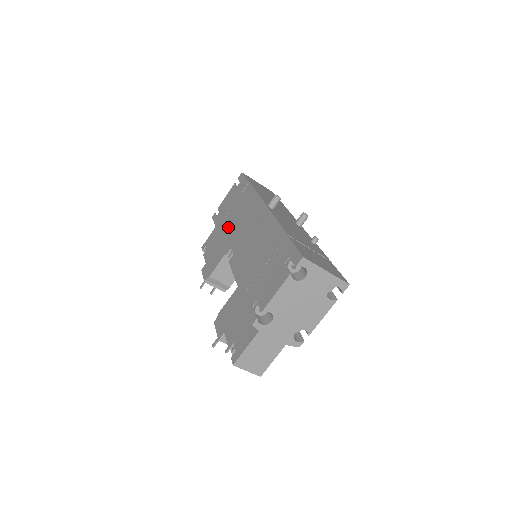
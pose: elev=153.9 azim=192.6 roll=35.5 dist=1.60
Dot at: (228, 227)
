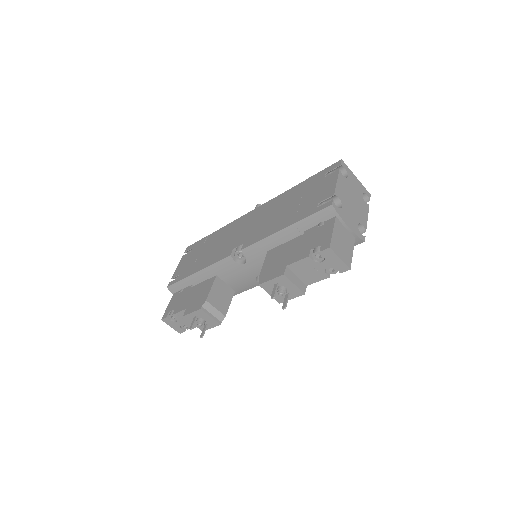
Dot at: (209, 257)
